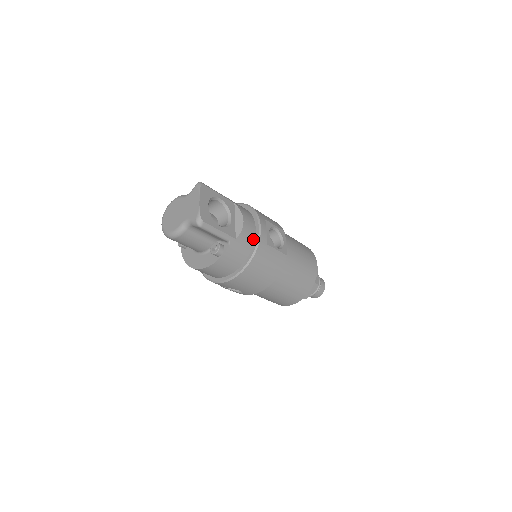
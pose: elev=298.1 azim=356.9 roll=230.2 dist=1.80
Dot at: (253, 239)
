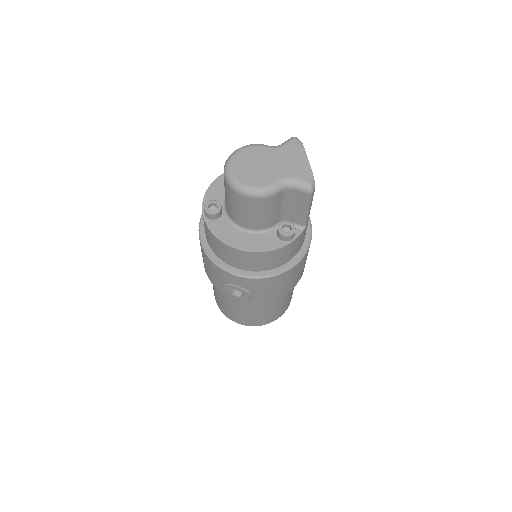
Dot at: occluded
